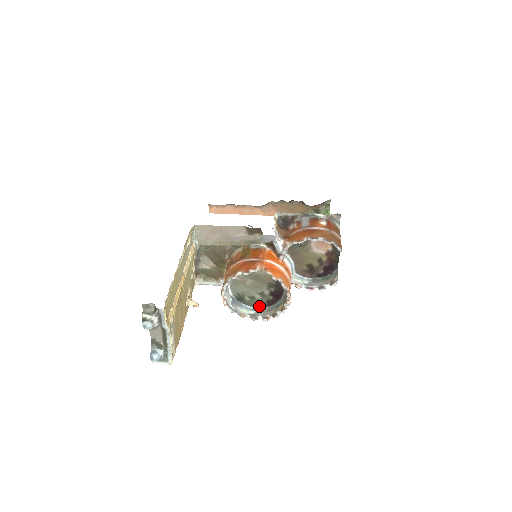
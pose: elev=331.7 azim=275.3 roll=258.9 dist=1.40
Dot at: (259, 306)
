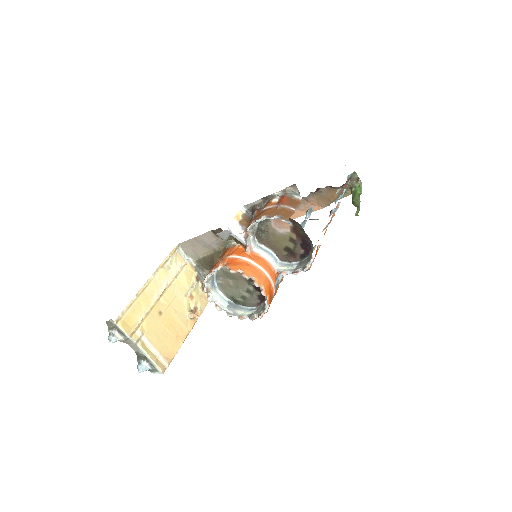
Dot at: (256, 304)
